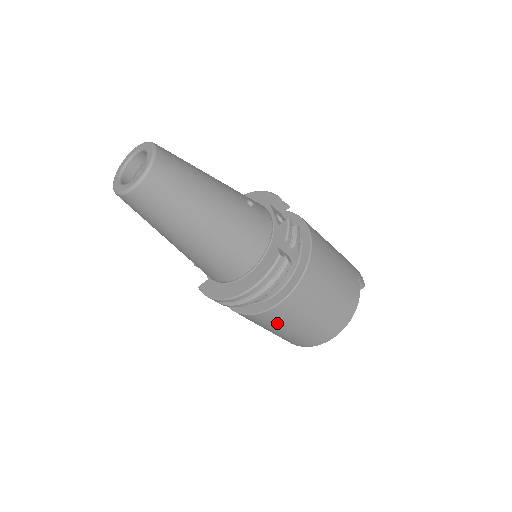
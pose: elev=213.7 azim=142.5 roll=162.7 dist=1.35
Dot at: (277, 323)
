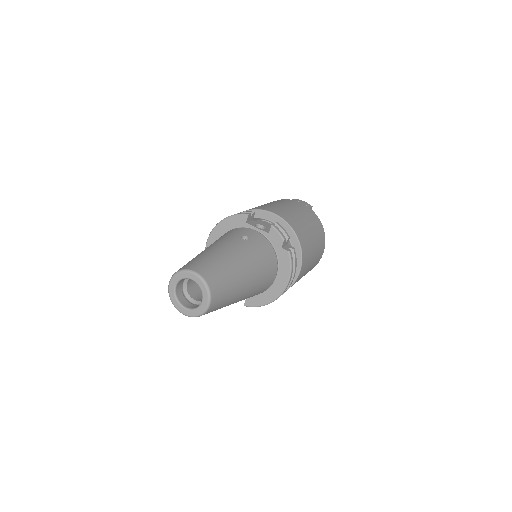
Dot at: occluded
